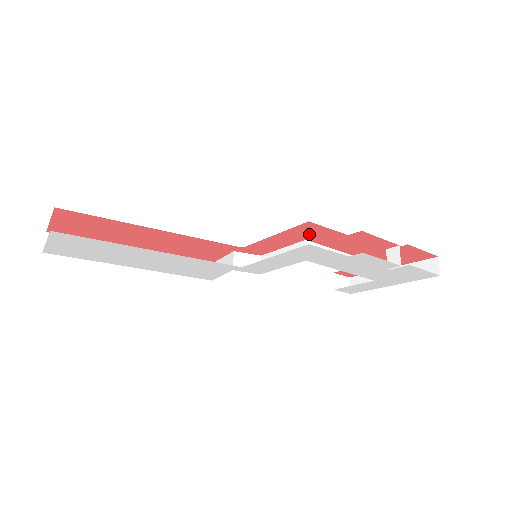
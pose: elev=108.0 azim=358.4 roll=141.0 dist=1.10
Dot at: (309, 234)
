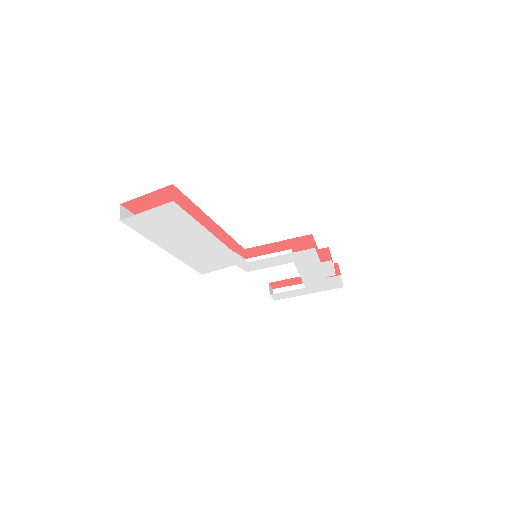
Dot at: (299, 244)
